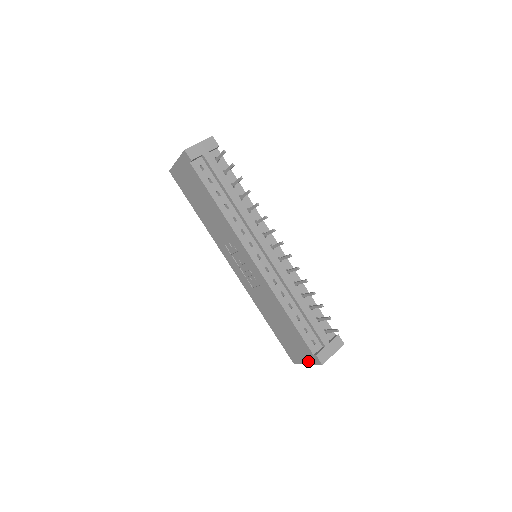
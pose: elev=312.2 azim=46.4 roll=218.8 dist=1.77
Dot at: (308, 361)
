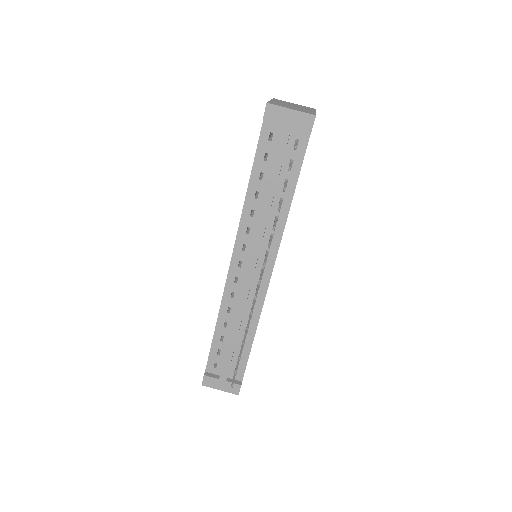
Dot at: occluded
